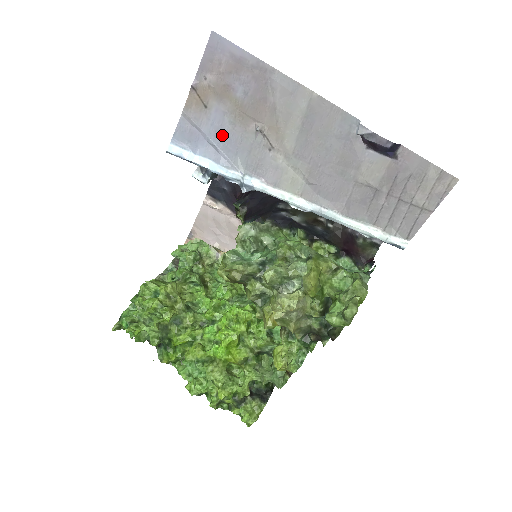
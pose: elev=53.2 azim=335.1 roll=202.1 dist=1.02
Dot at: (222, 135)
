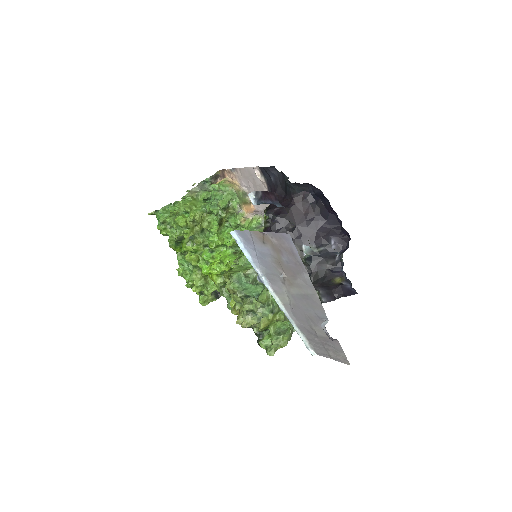
Dot at: (264, 257)
